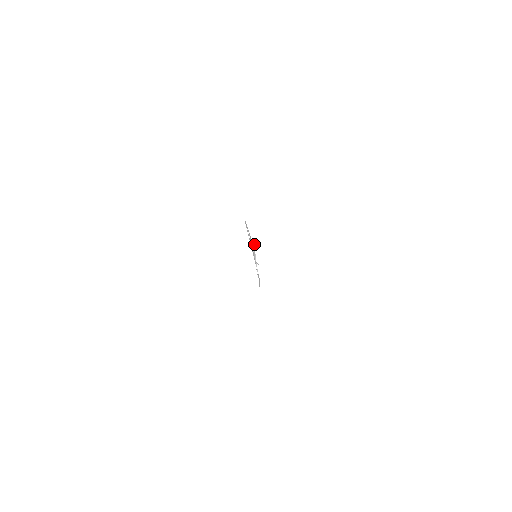
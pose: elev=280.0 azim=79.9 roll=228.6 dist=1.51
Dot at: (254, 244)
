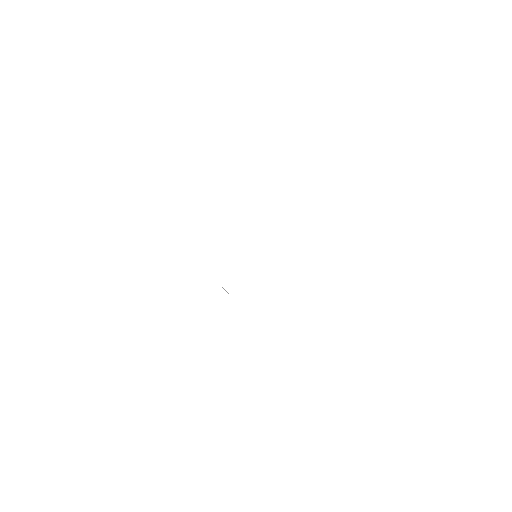
Dot at: occluded
